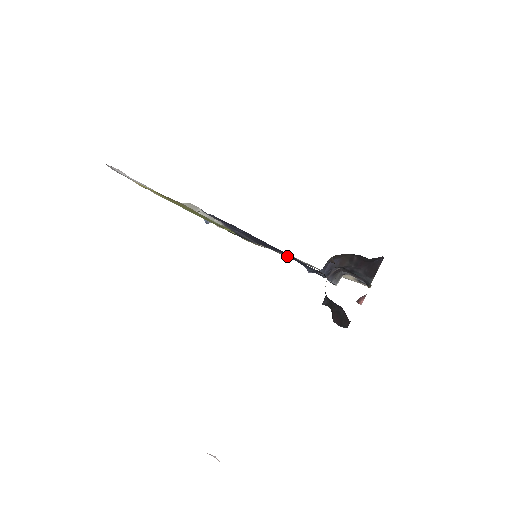
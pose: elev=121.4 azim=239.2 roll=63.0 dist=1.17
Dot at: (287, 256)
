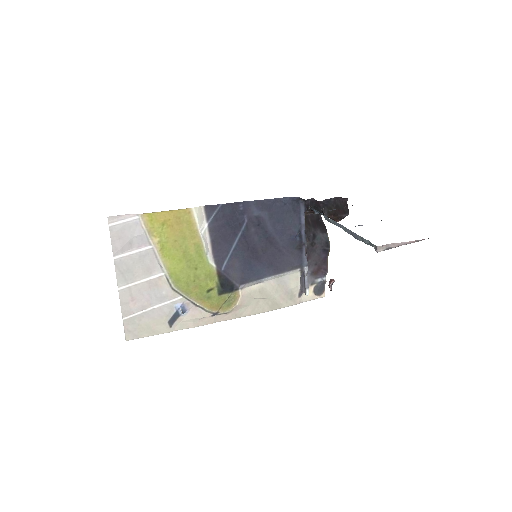
Dot at: (267, 277)
